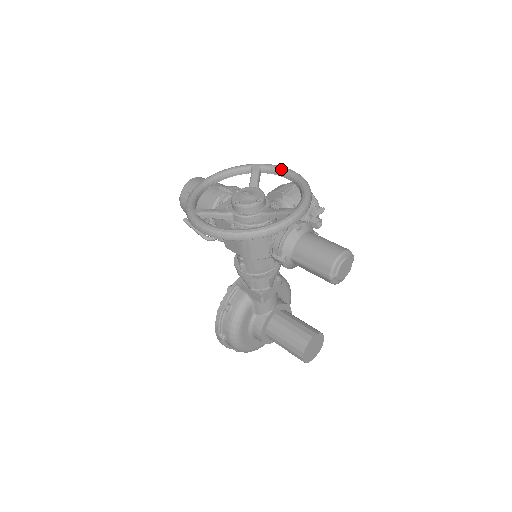
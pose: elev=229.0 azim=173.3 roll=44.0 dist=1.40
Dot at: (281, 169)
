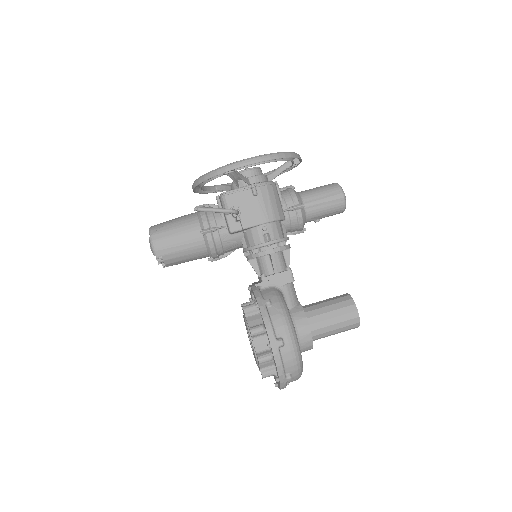
Dot at: occluded
